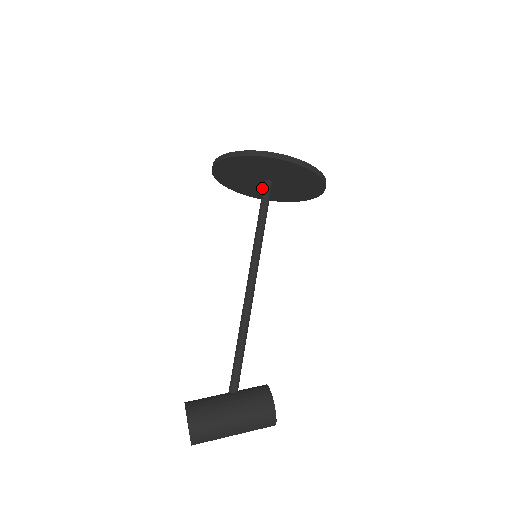
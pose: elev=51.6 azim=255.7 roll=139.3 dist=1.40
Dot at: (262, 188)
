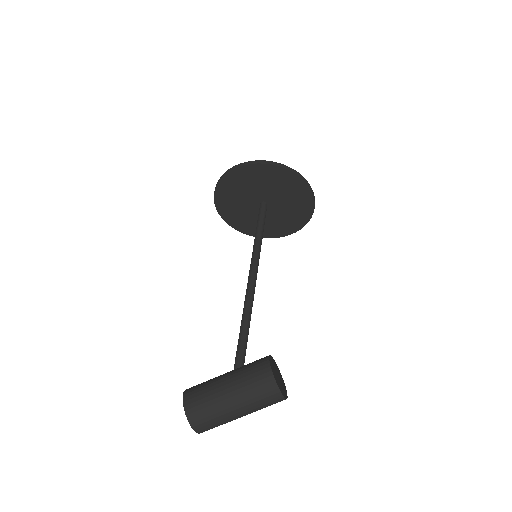
Dot at: (269, 218)
